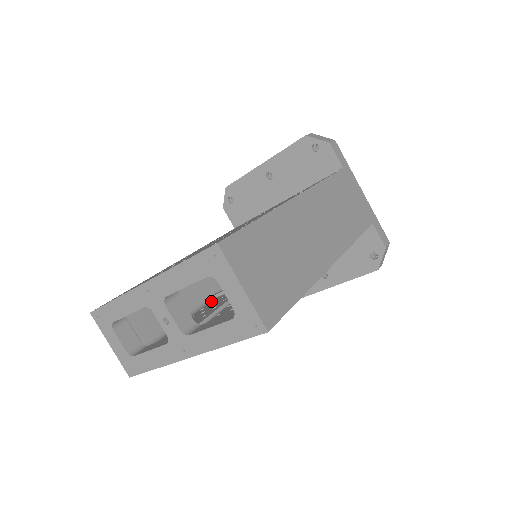
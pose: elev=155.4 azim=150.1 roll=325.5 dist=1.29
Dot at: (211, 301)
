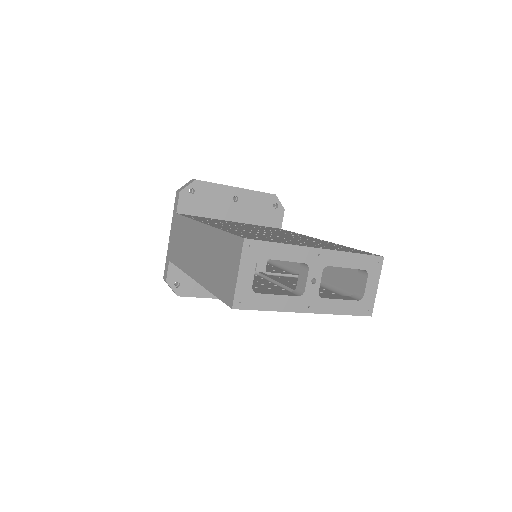
Dot at: occluded
